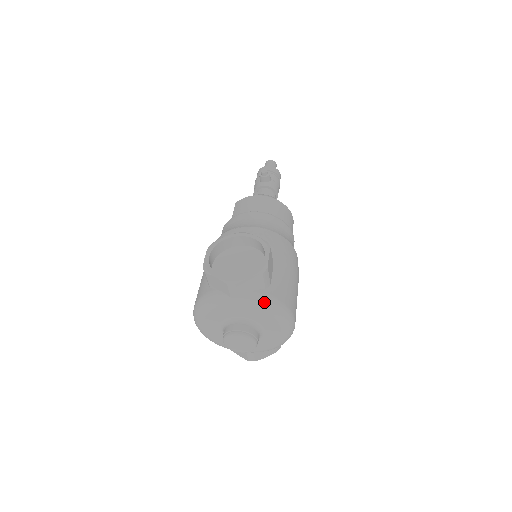
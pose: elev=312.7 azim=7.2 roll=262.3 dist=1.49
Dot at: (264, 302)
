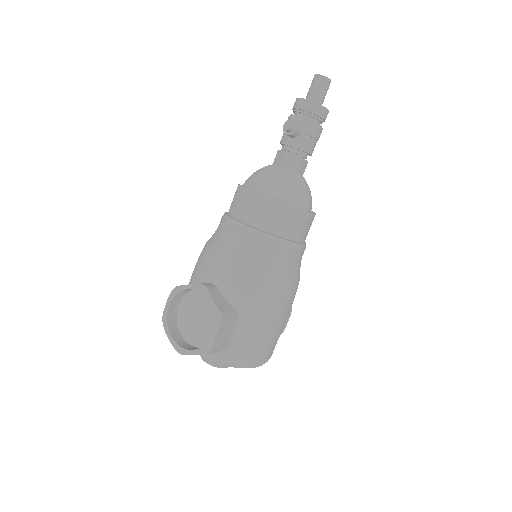
Dot at: (218, 362)
